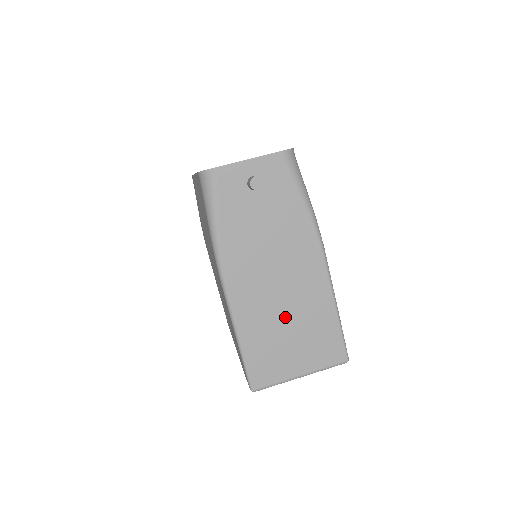
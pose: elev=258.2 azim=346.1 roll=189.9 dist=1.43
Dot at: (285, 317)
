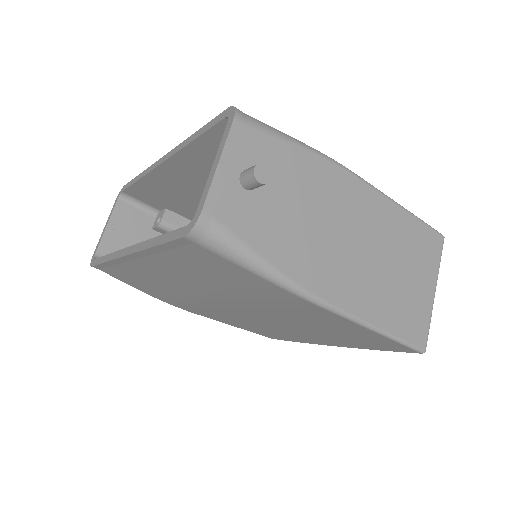
Dot at: (385, 264)
